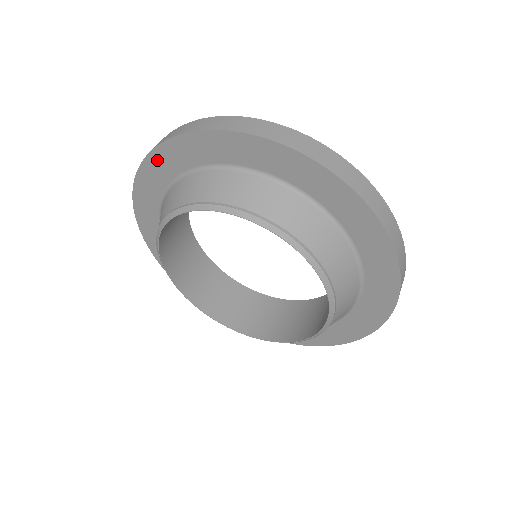
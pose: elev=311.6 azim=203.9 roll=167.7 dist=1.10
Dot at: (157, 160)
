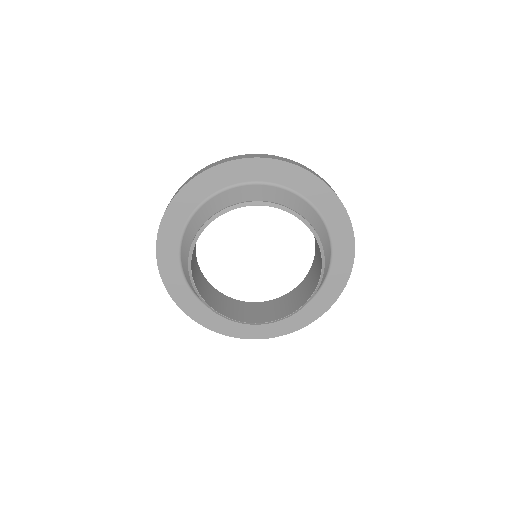
Dot at: (163, 247)
